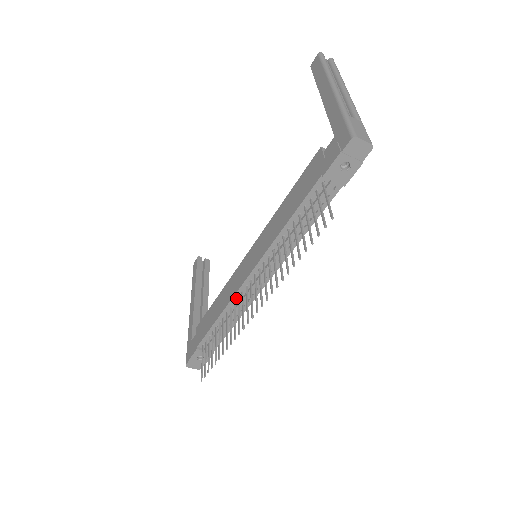
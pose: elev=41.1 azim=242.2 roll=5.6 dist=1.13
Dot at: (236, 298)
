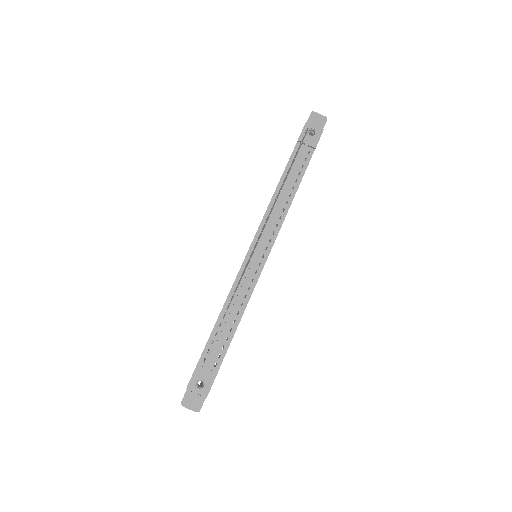
Dot at: (240, 277)
